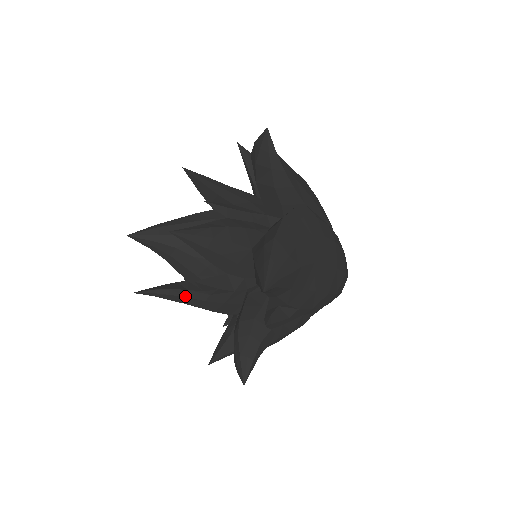
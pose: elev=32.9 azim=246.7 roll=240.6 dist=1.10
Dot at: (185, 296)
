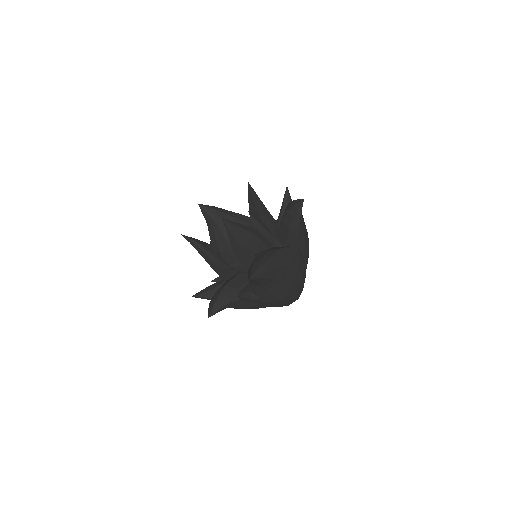
Dot at: (206, 253)
